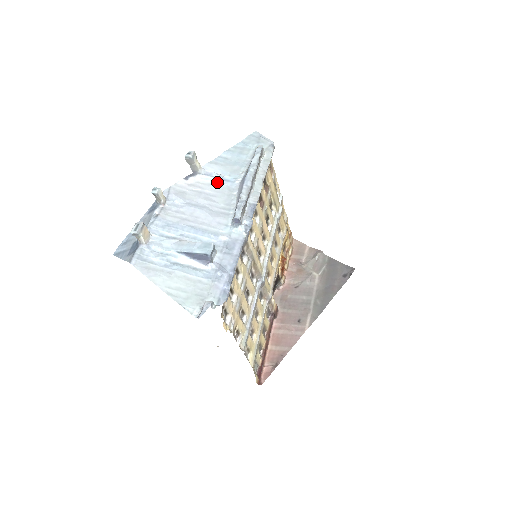
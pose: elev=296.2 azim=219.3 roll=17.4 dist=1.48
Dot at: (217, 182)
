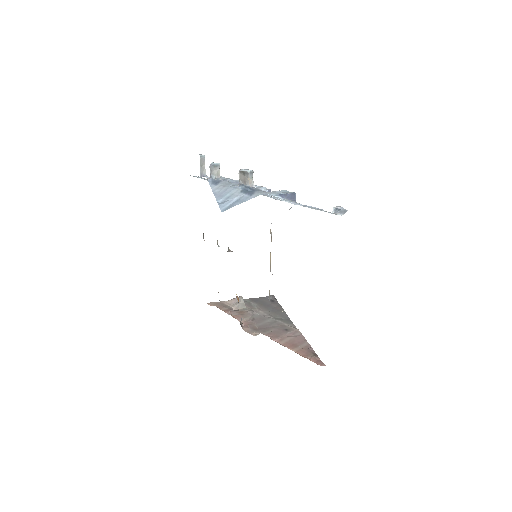
Dot at: occluded
